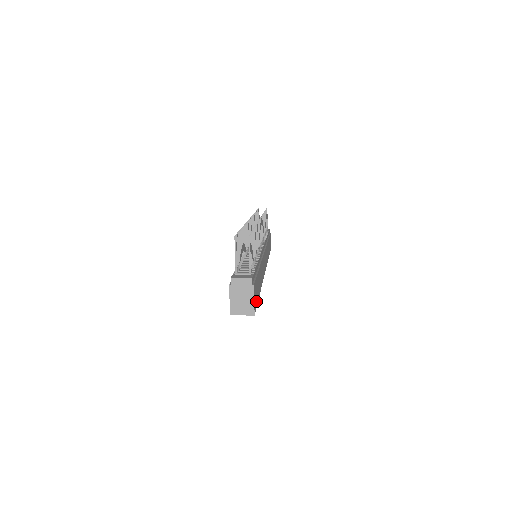
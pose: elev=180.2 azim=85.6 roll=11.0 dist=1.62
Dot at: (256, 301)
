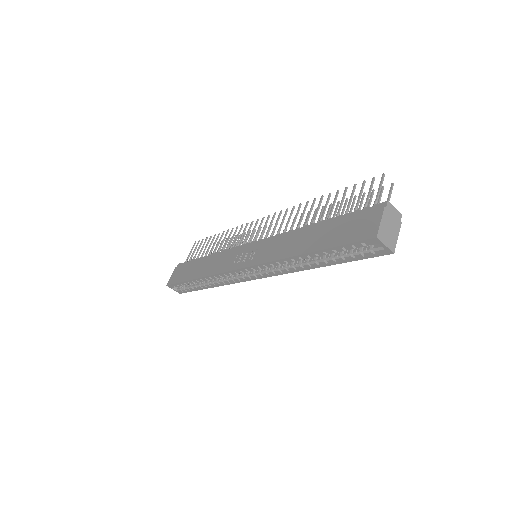
Dot at: occluded
